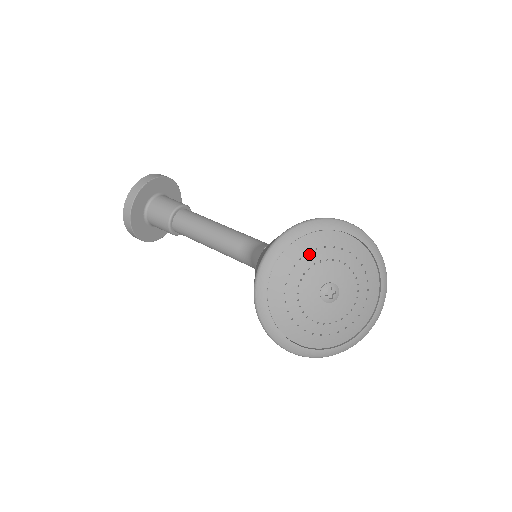
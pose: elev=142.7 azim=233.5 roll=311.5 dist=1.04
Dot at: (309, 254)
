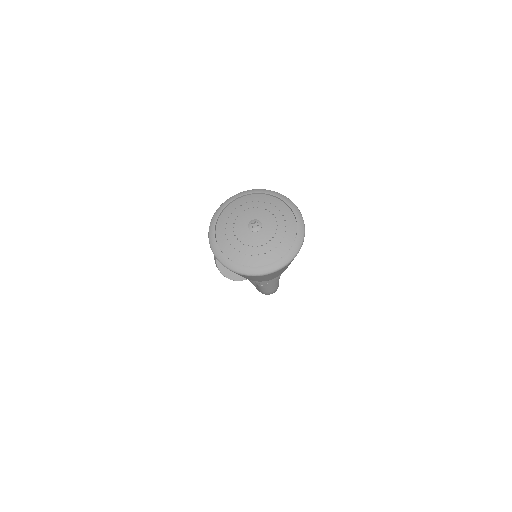
Dot at: (259, 202)
